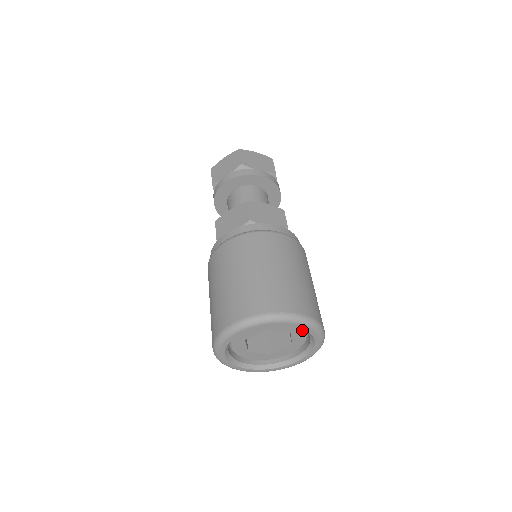
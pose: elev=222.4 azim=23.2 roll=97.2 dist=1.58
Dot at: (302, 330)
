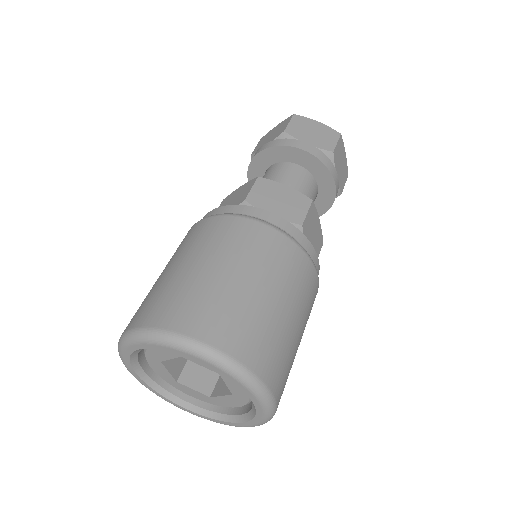
Dot at: (245, 403)
